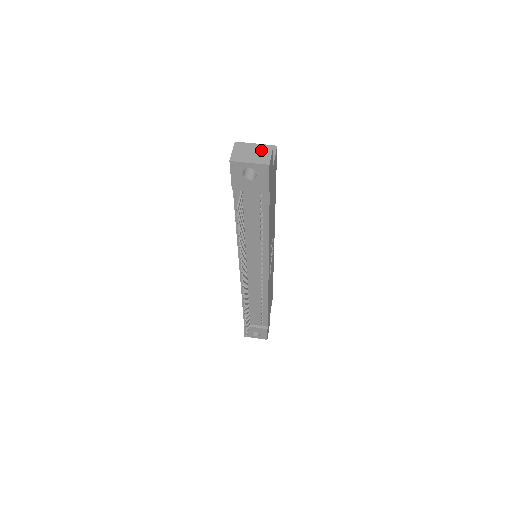
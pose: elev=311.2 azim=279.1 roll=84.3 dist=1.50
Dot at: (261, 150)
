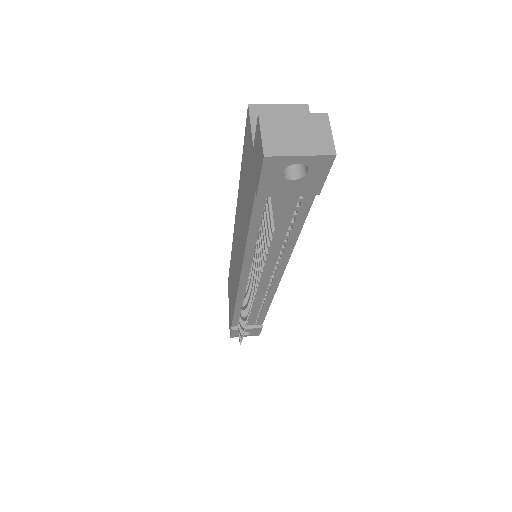
Dot at: (311, 126)
